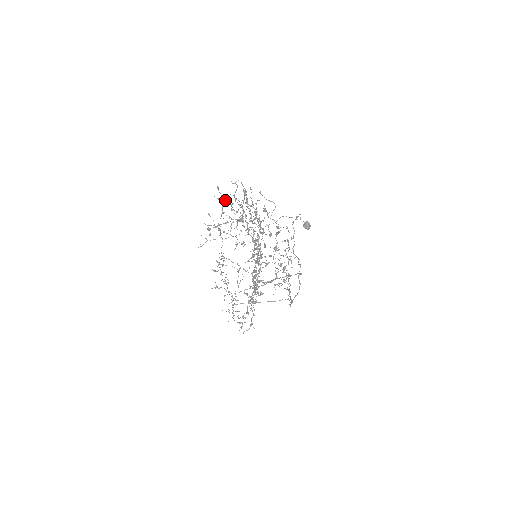
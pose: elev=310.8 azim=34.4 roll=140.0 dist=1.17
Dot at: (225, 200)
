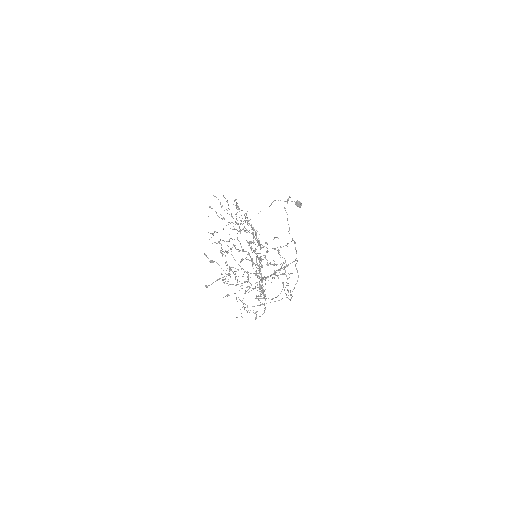
Dot at: occluded
